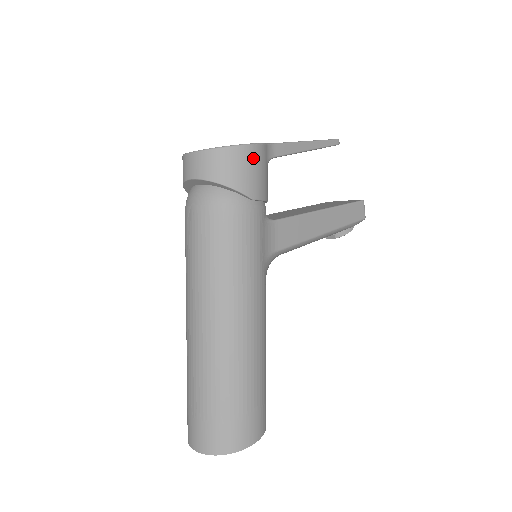
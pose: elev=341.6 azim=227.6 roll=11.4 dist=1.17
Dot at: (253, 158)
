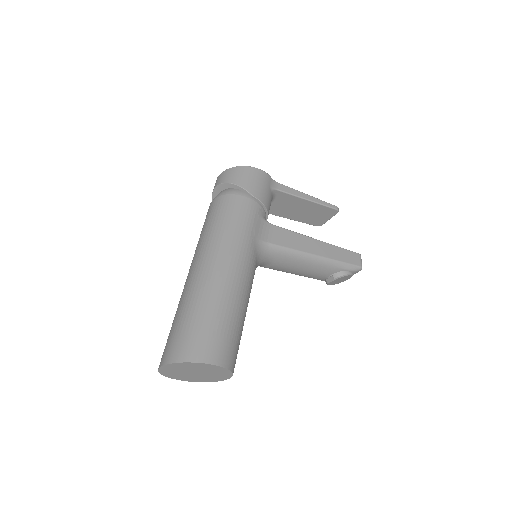
Dot at: (258, 175)
